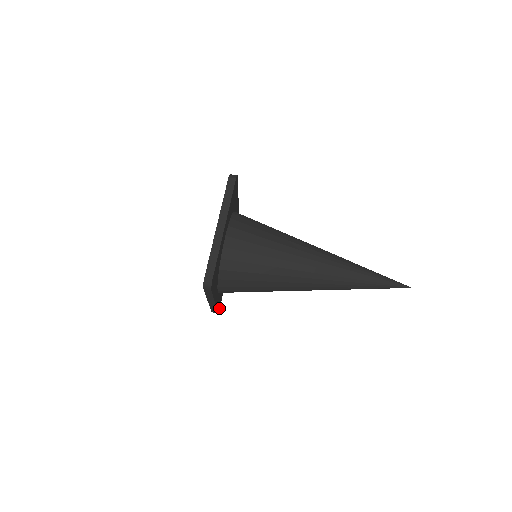
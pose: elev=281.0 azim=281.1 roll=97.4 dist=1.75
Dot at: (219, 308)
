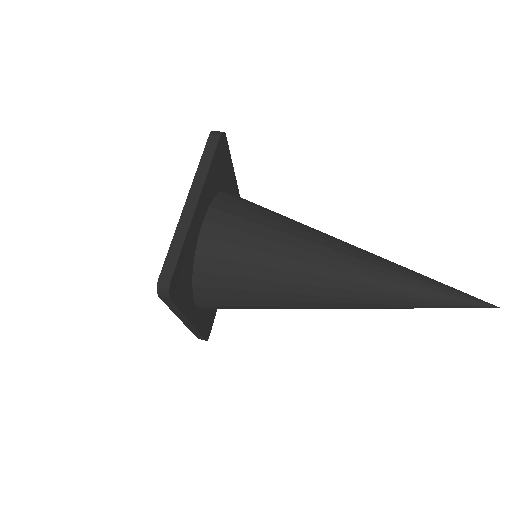
Dot at: (209, 333)
